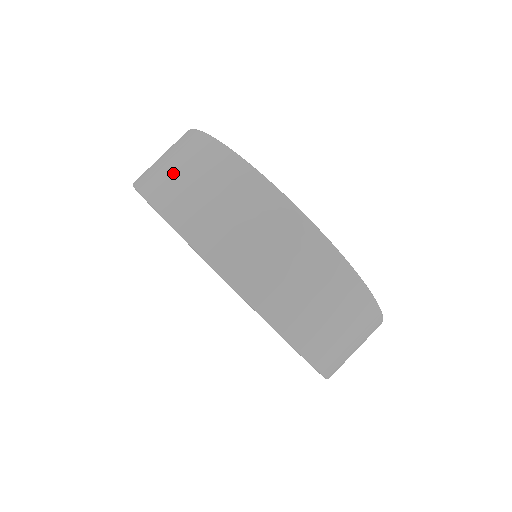
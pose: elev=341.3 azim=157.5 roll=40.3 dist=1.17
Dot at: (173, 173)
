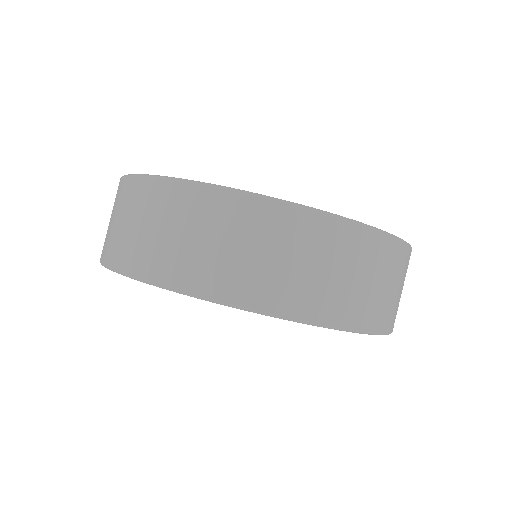
Dot at: (128, 232)
